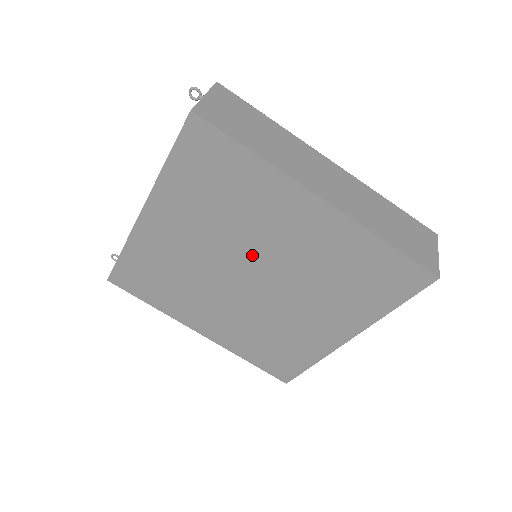
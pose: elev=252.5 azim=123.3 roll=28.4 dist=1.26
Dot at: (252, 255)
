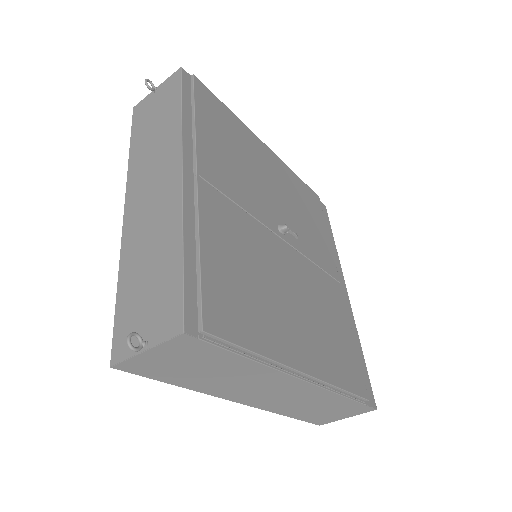
Dot at: occluded
